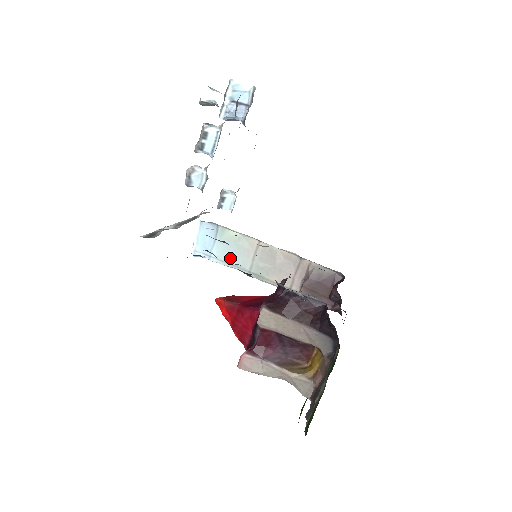
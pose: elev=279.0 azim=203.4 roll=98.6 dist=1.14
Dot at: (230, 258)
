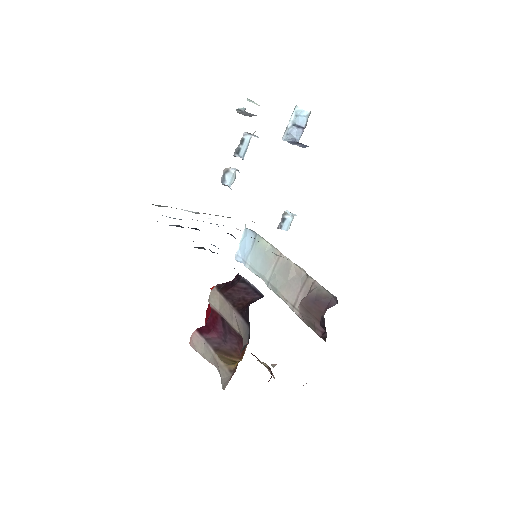
Dot at: (258, 266)
